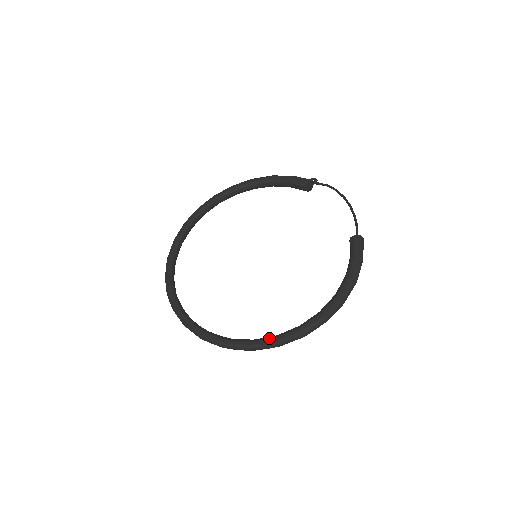
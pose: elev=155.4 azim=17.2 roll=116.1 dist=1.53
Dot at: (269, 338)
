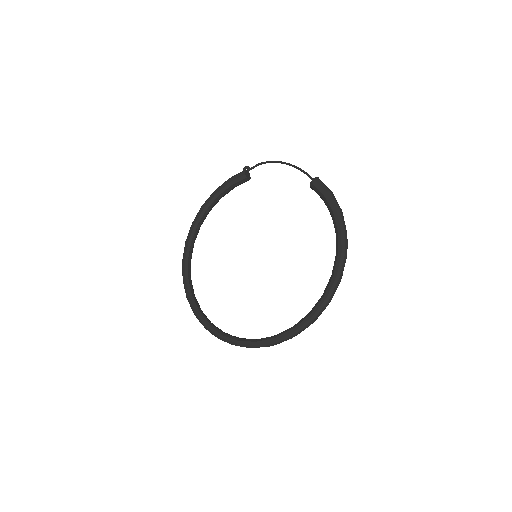
Dot at: (319, 302)
